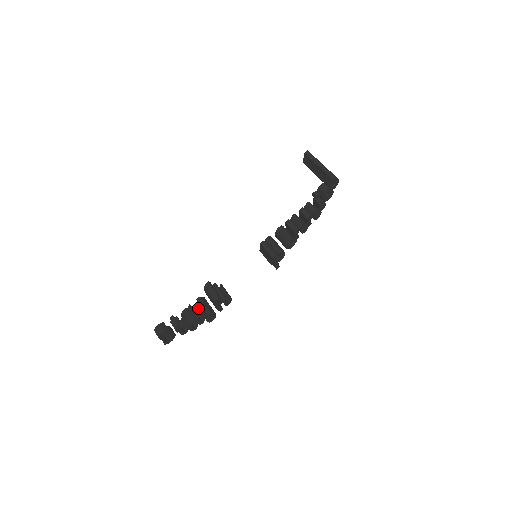
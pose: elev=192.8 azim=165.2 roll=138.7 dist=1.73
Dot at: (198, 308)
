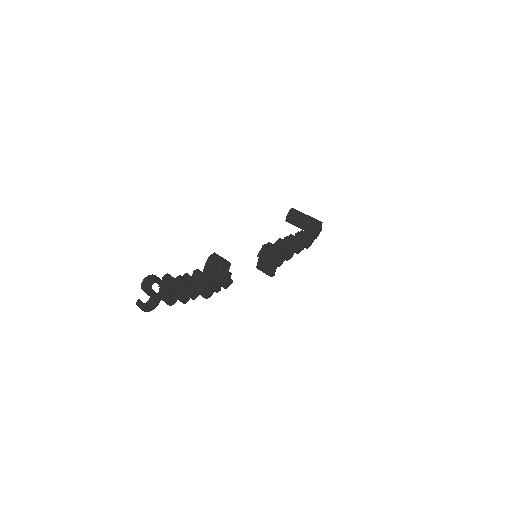
Dot at: occluded
